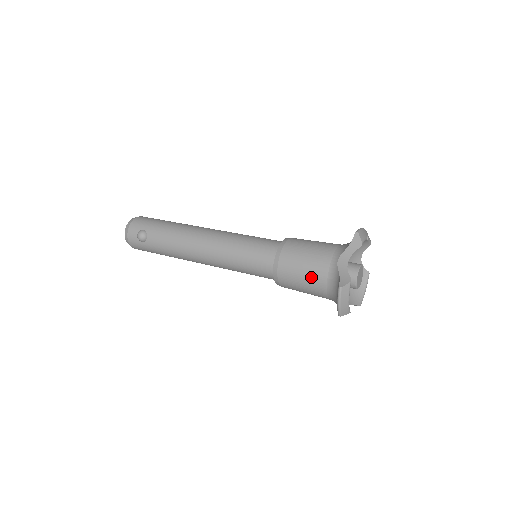
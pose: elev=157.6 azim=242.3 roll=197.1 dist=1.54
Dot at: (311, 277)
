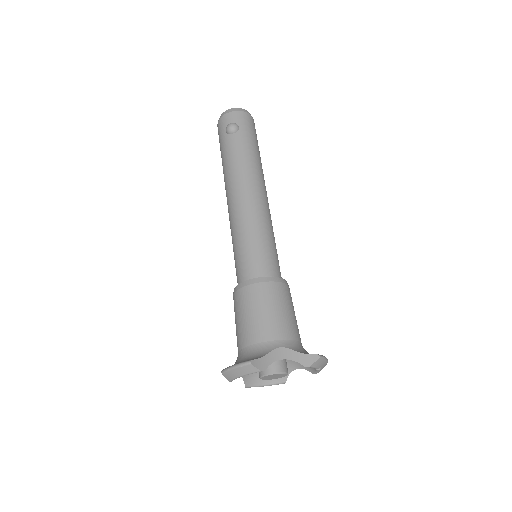
Dot at: (252, 325)
